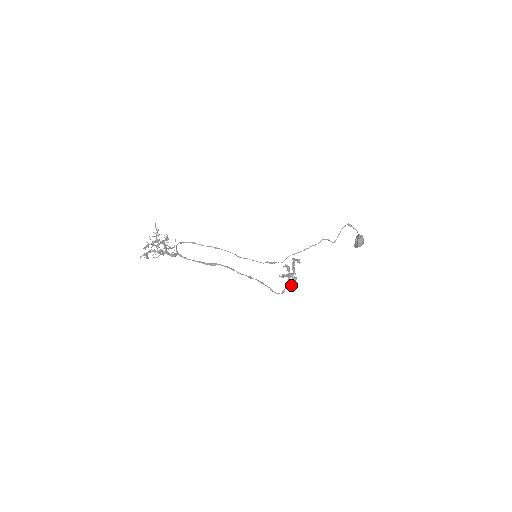
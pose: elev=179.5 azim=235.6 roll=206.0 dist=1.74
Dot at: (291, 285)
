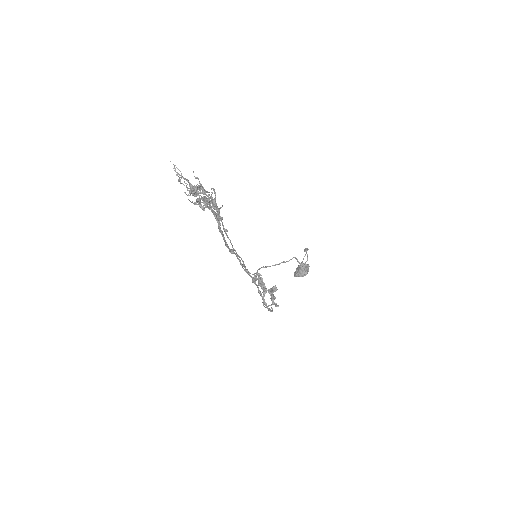
Dot at: (276, 303)
